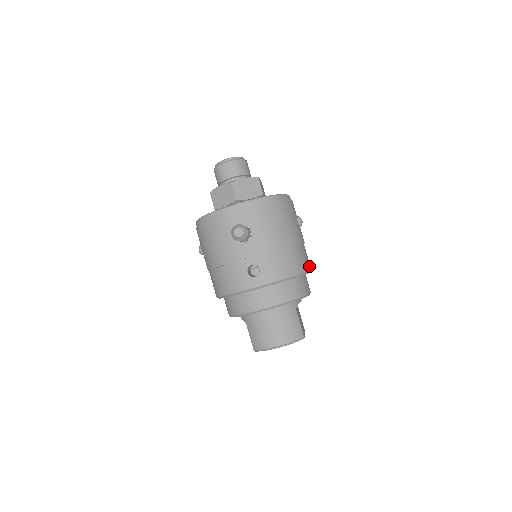
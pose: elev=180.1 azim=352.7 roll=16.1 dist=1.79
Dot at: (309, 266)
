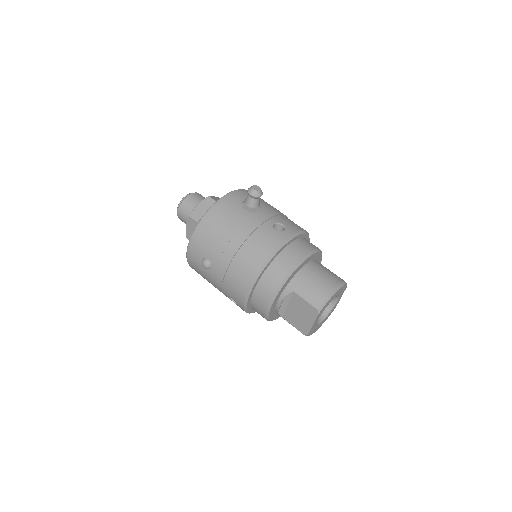
Dot at: occluded
